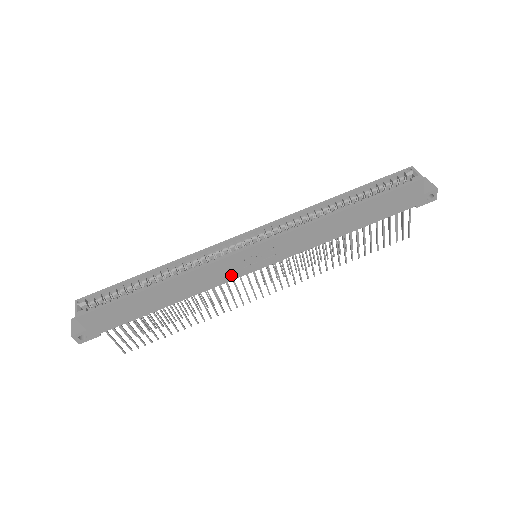
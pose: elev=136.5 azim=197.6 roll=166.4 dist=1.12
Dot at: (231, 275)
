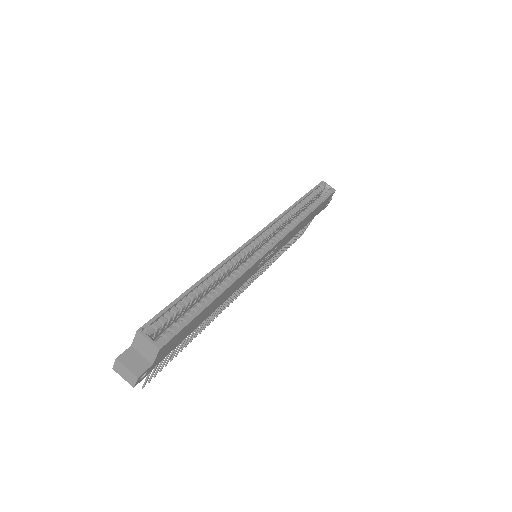
Dot at: (249, 276)
